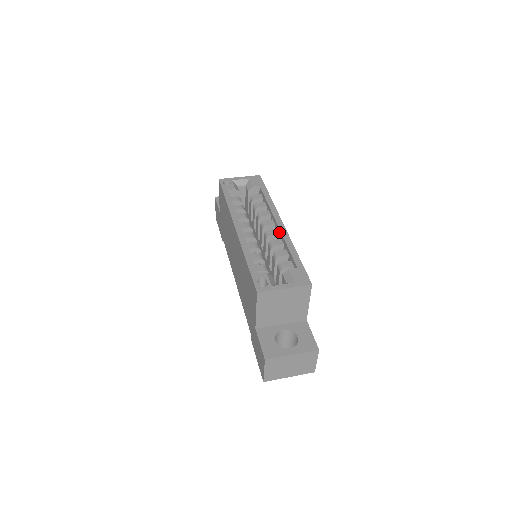
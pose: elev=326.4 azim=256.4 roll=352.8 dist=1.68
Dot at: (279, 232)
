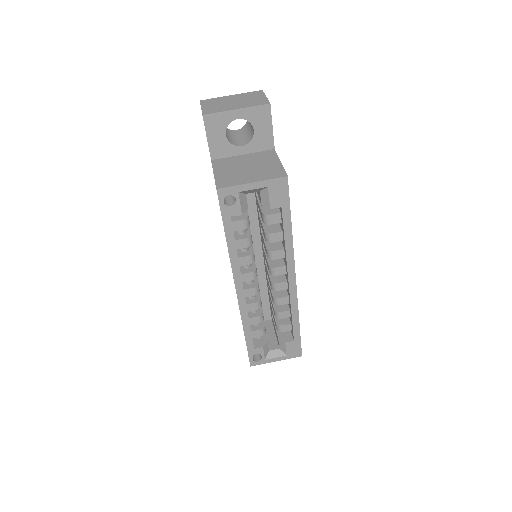
Dot at: (288, 291)
